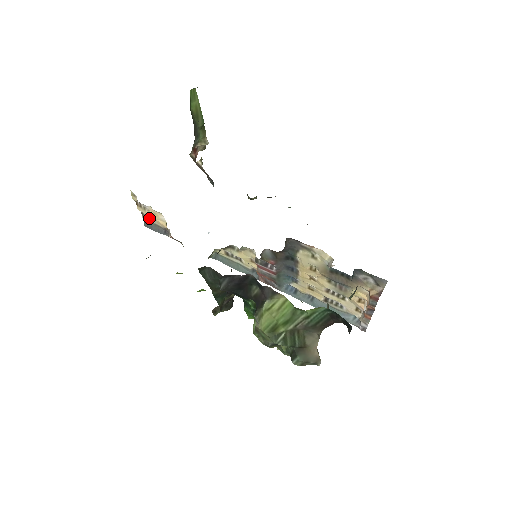
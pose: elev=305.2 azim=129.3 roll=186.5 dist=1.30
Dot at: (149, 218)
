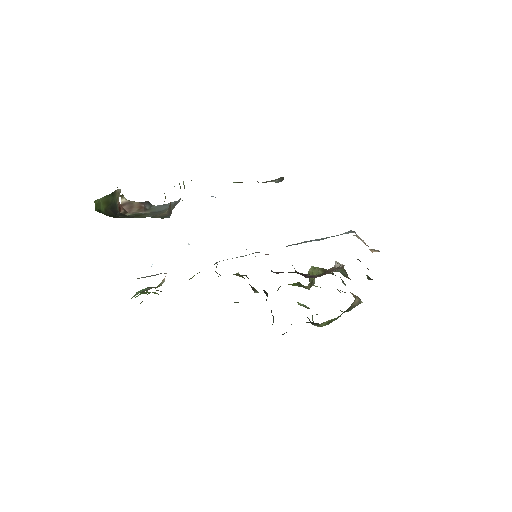
Dot at: occluded
